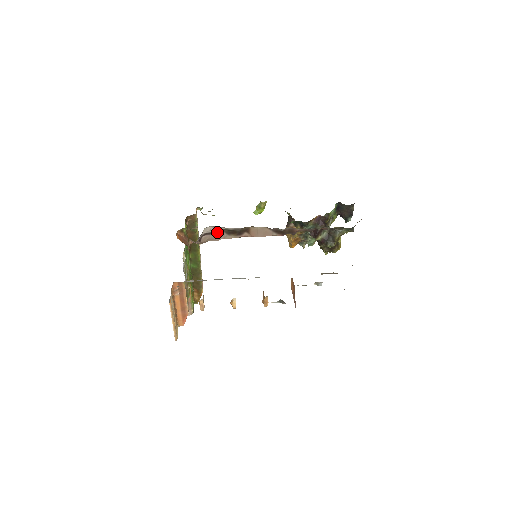
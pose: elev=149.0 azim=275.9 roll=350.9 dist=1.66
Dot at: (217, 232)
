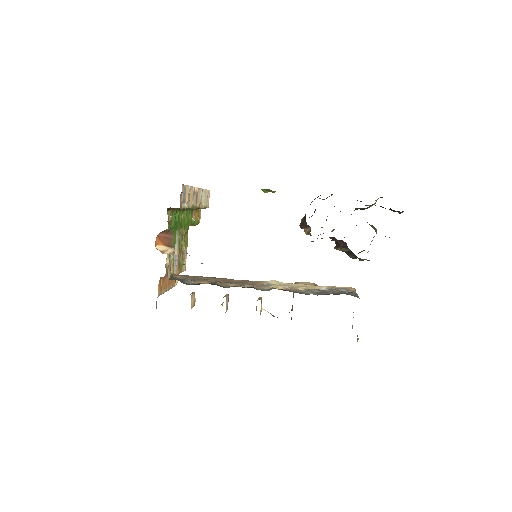
Dot at: (201, 263)
